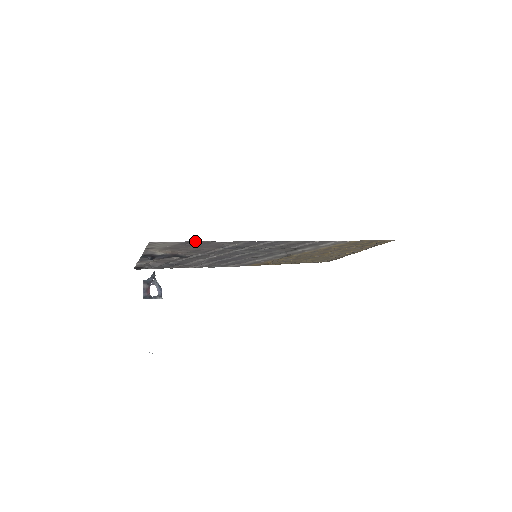
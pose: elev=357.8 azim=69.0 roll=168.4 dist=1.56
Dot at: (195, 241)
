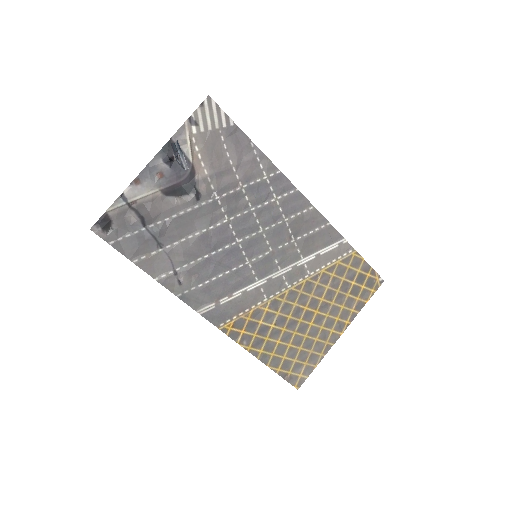
Dot at: (240, 133)
